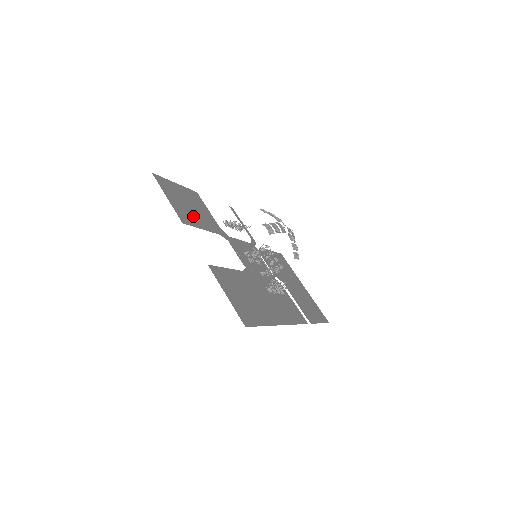
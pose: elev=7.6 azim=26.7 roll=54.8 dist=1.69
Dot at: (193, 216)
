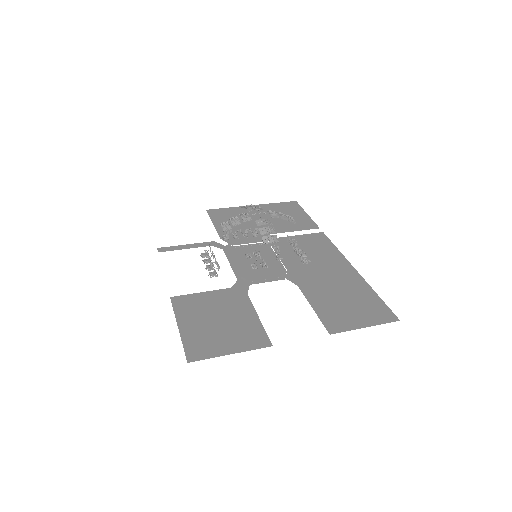
Dot at: (240, 324)
